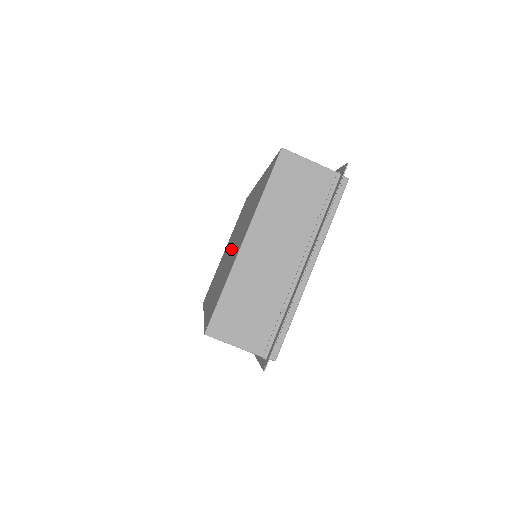
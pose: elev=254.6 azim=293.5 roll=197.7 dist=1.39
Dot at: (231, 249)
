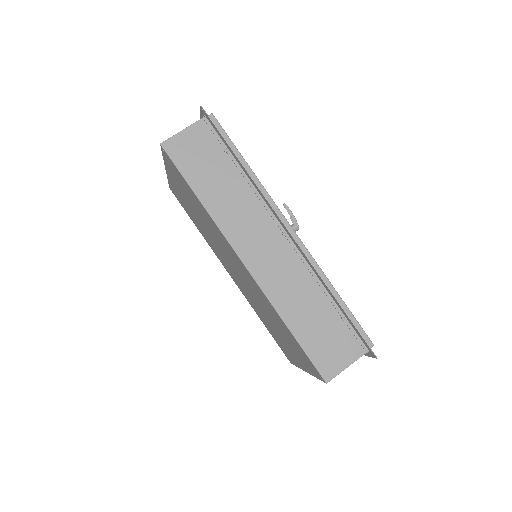
Dot at: occluded
